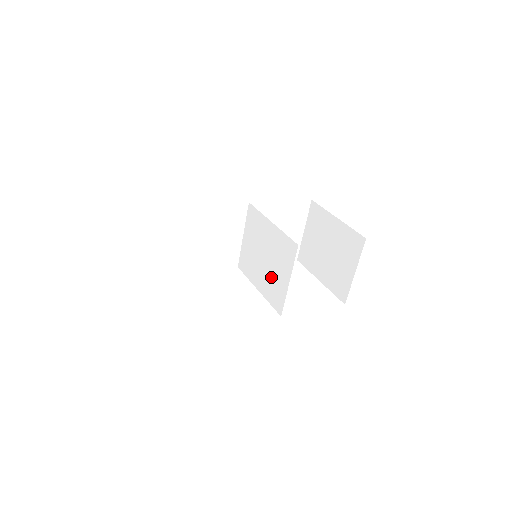
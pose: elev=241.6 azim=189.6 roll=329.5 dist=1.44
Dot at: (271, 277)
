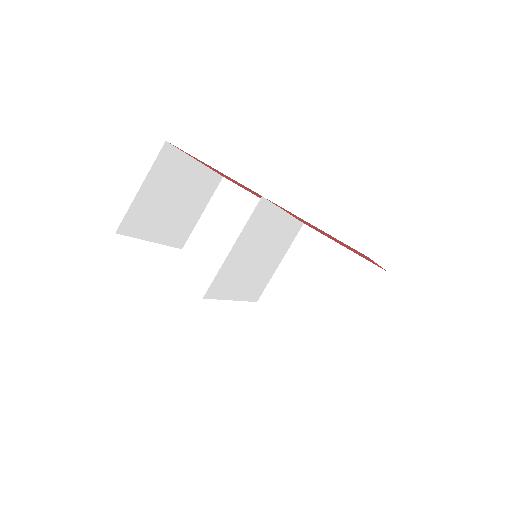
Dot at: (241, 267)
